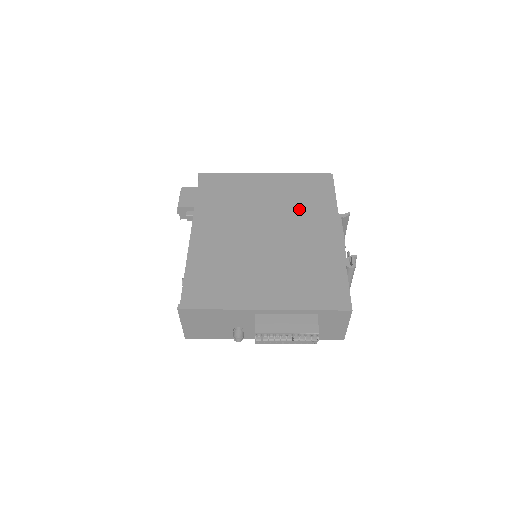
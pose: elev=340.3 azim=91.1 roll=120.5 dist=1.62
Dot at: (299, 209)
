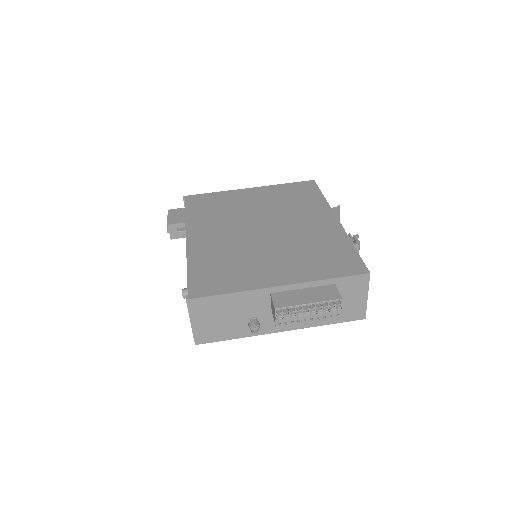
Dot at: (290, 207)
